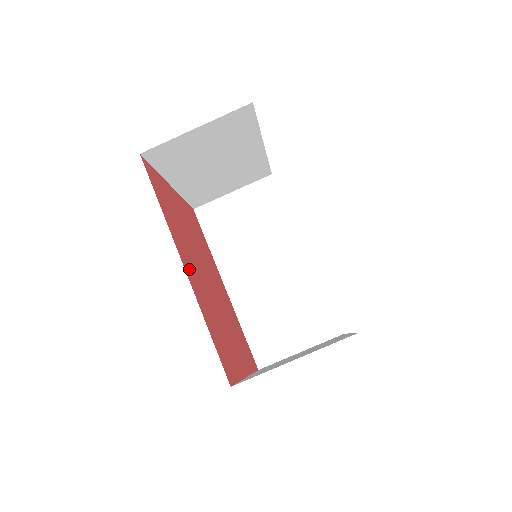
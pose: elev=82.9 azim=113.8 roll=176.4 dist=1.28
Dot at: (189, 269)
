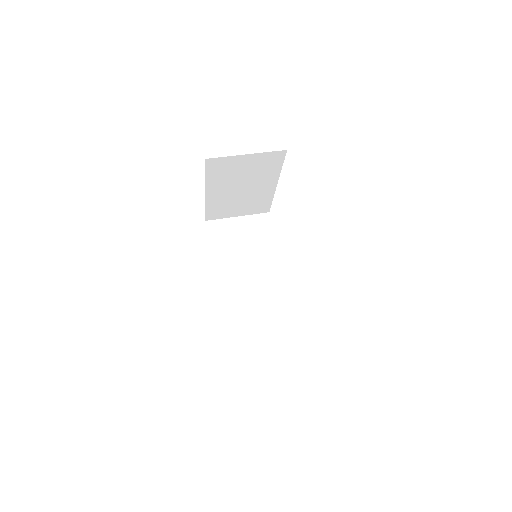
Dot at: occluded
